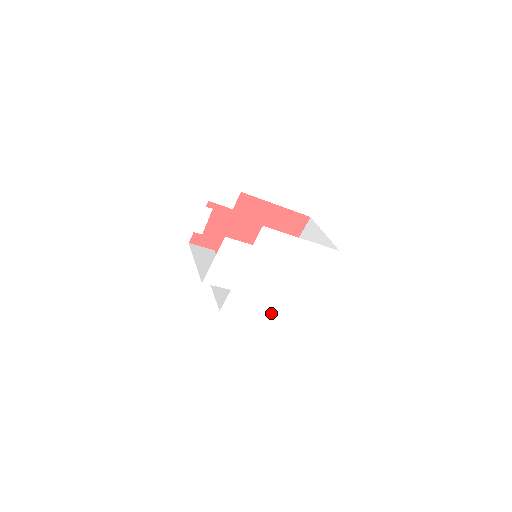
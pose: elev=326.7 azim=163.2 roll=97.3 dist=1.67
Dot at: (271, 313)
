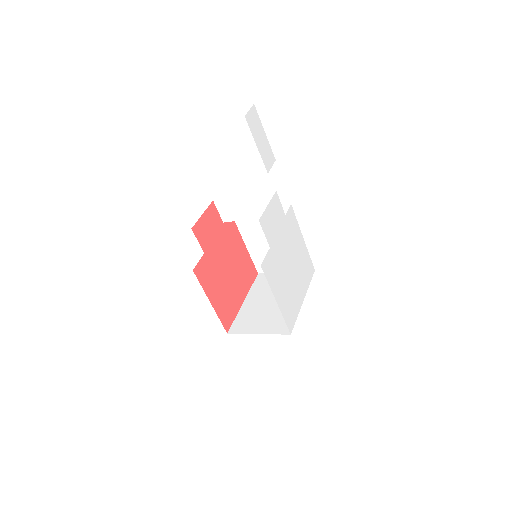
Dot at: (283, 303)
